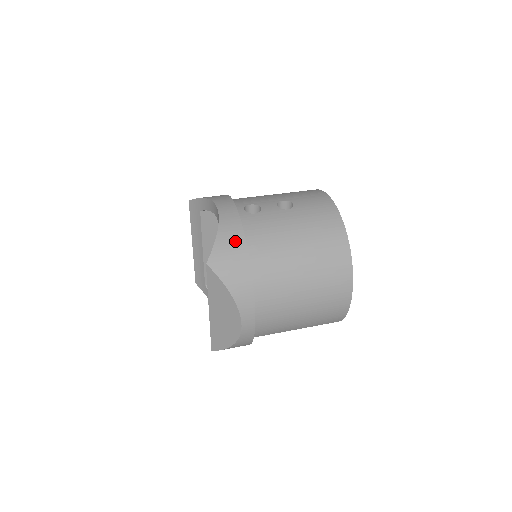
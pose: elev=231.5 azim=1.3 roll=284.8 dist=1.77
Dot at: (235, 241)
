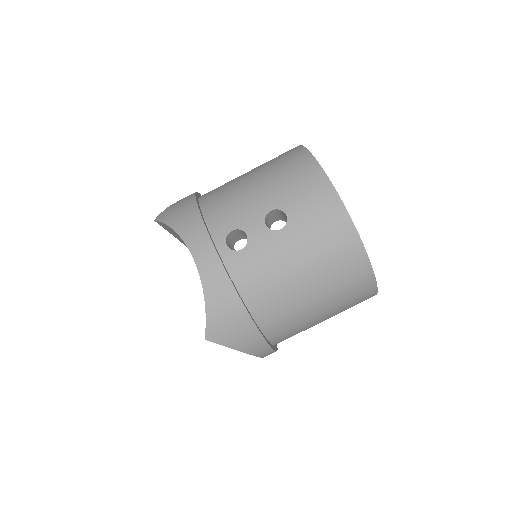
Dot at: (228, 305)
